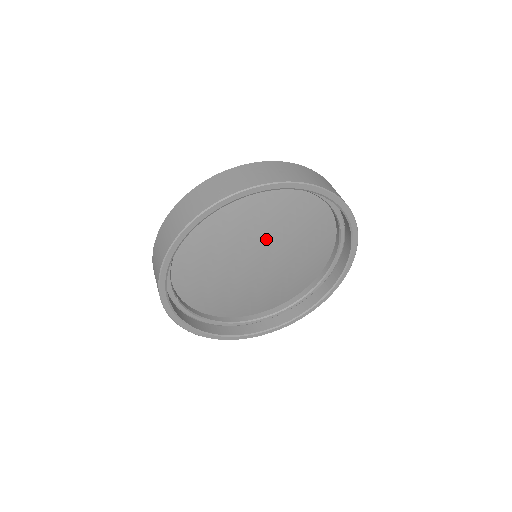
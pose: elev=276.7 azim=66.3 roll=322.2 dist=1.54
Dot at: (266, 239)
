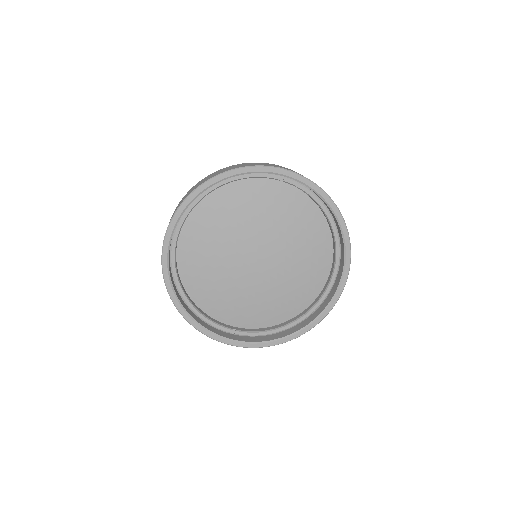
Dot at: (238, 240)
